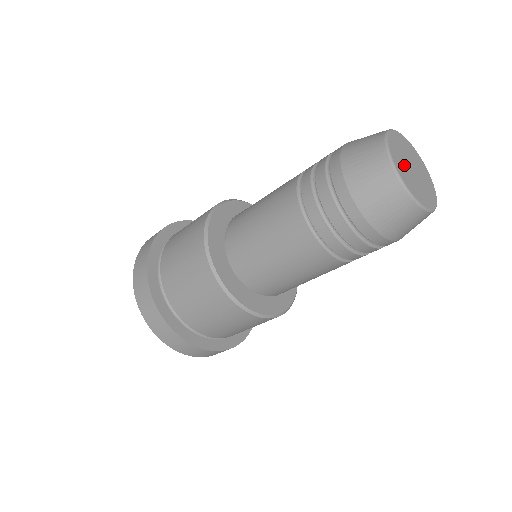
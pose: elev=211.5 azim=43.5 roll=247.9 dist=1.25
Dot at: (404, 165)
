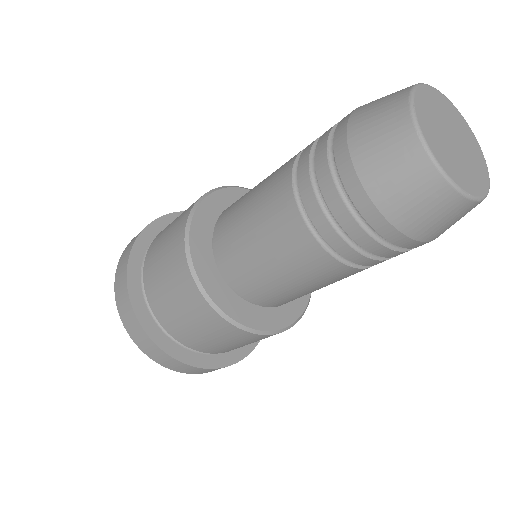
Dot at: (436, 116)
